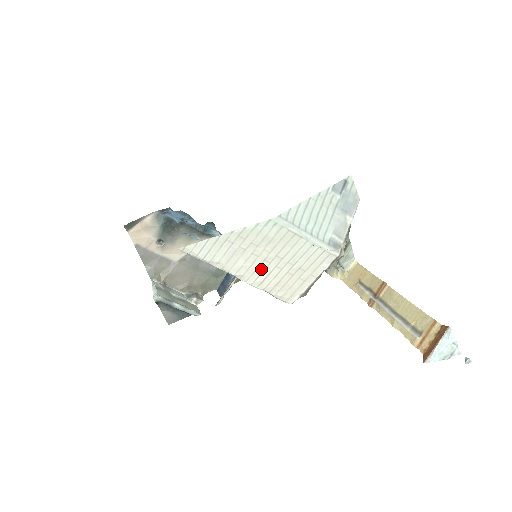
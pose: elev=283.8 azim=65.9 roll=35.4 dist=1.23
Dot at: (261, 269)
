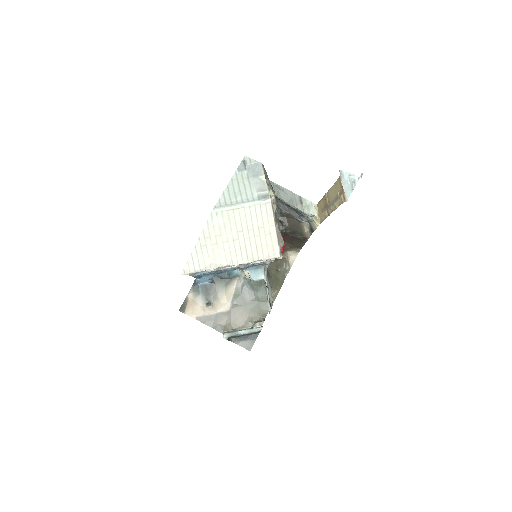
Dot at: (238, 248)
